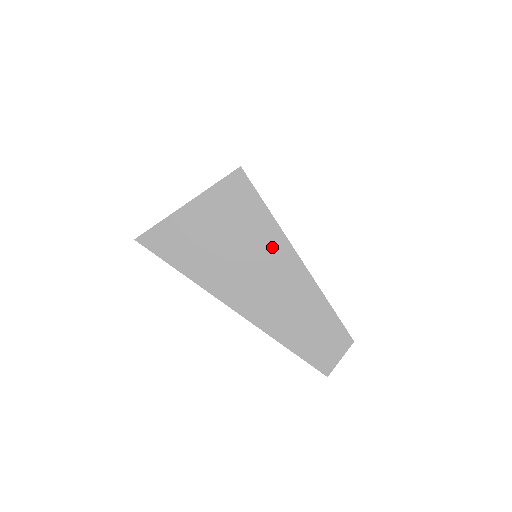
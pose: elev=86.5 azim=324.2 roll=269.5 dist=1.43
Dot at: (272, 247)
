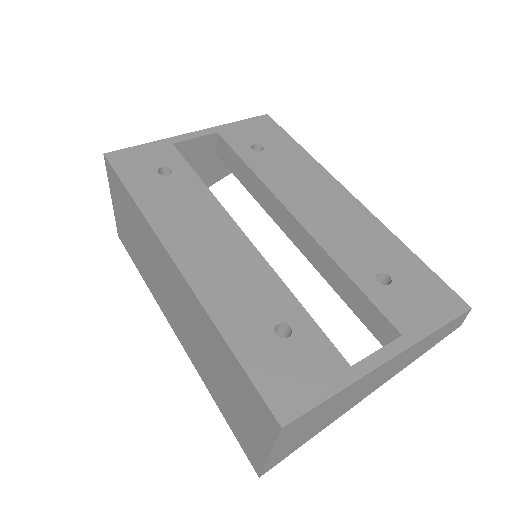
Dot at: (363, 382)
